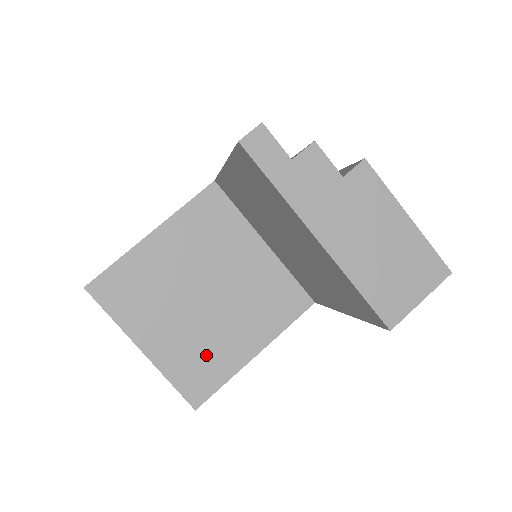
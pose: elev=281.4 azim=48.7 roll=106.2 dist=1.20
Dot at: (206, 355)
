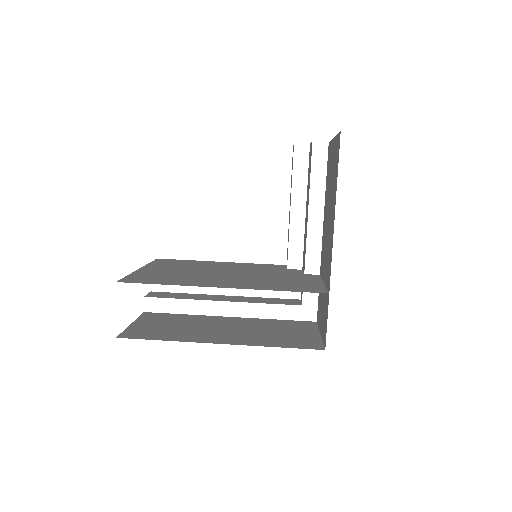
Dot at: (165, 278)
